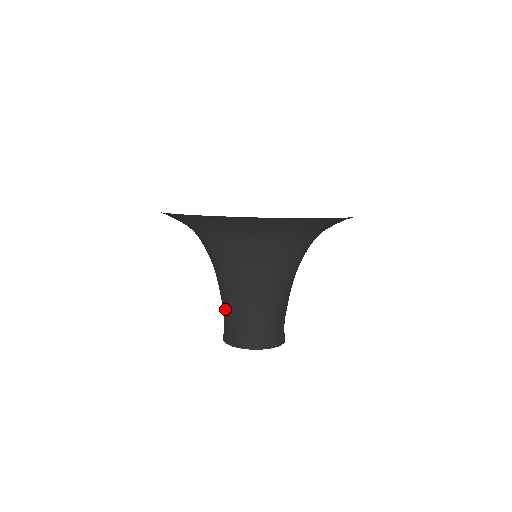
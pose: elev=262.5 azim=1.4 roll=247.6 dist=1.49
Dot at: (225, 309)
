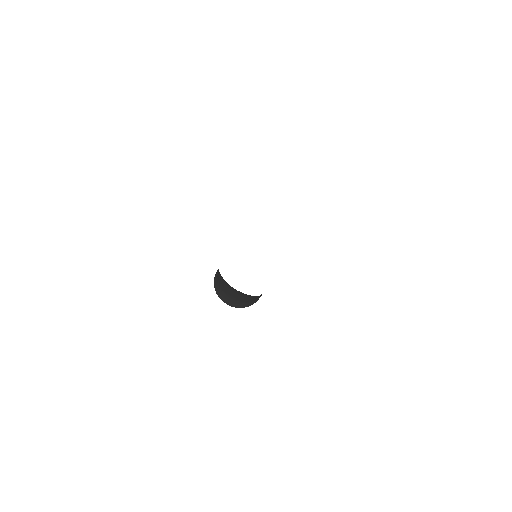
Dot at: (226, 291)
